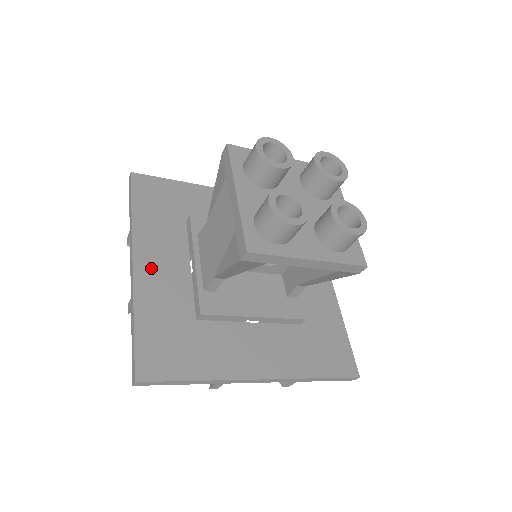
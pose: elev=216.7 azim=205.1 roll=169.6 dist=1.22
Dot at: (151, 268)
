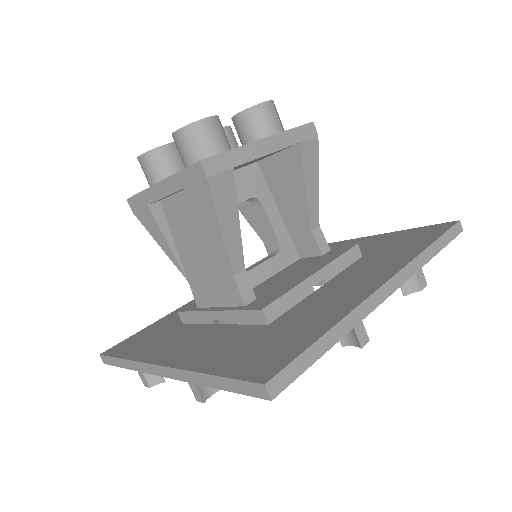
Dot at: (181, 352)
